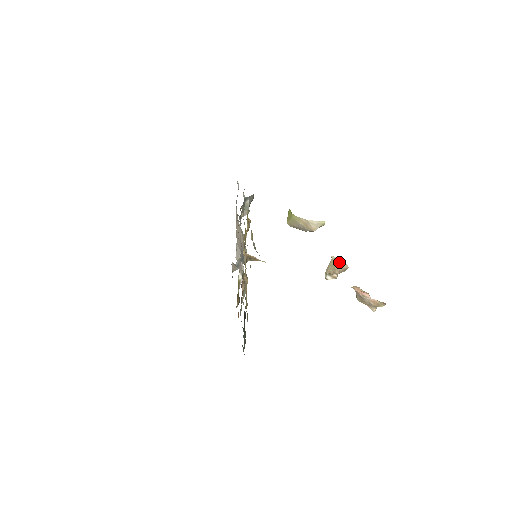
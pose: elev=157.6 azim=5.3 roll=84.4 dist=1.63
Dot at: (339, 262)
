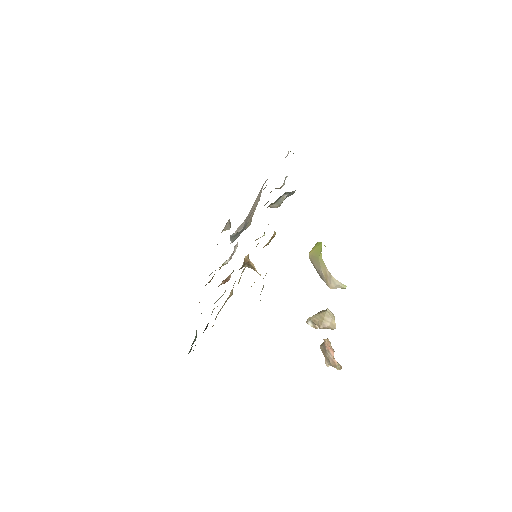
Dot at: (330, 319)
